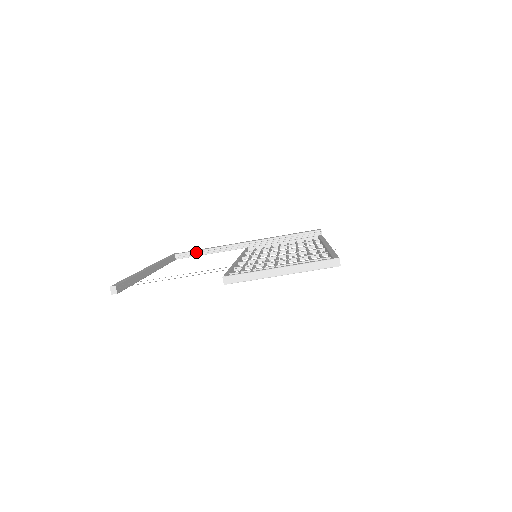
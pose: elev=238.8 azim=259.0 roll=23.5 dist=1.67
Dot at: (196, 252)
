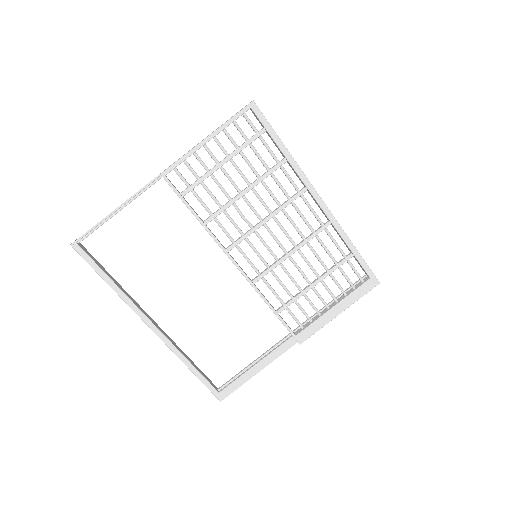
Dot at: (240, 372)
